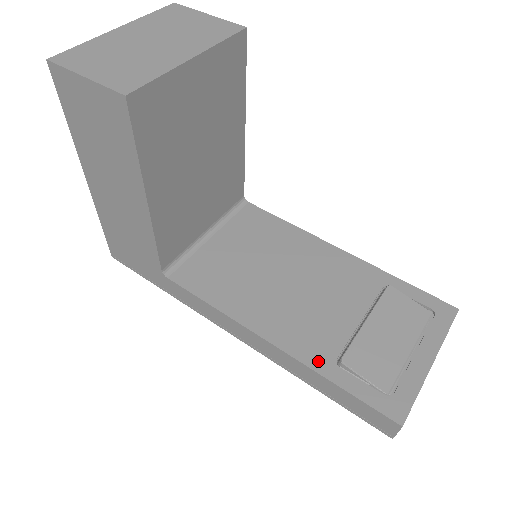
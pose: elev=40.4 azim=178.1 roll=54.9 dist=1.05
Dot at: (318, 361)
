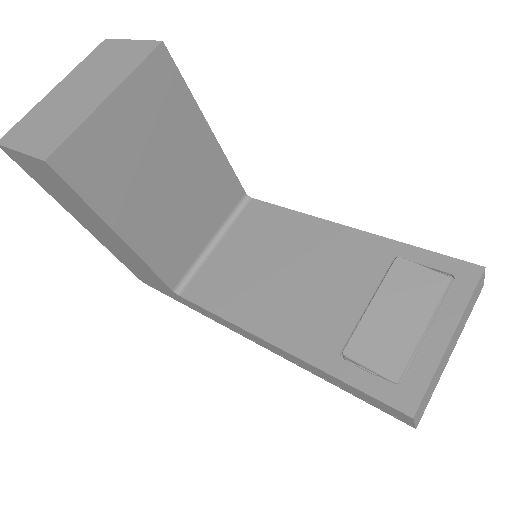
Dot at: (321, 357)
